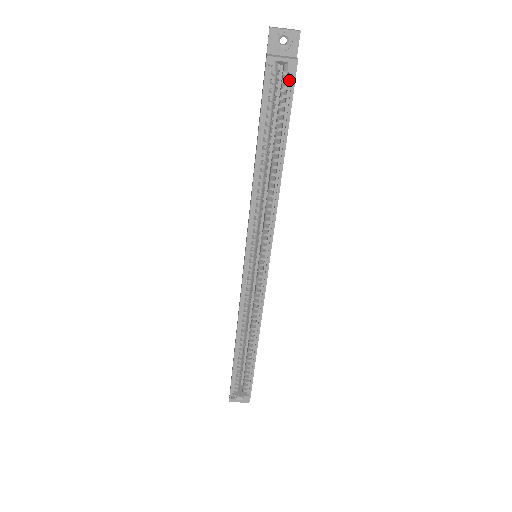
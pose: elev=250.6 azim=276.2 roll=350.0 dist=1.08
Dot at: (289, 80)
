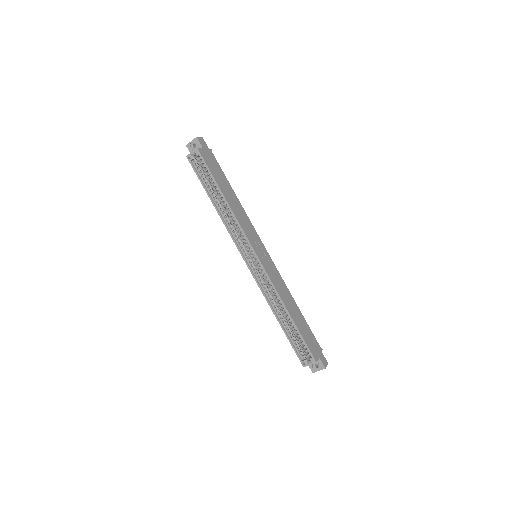
Dot at: (201, 158)
